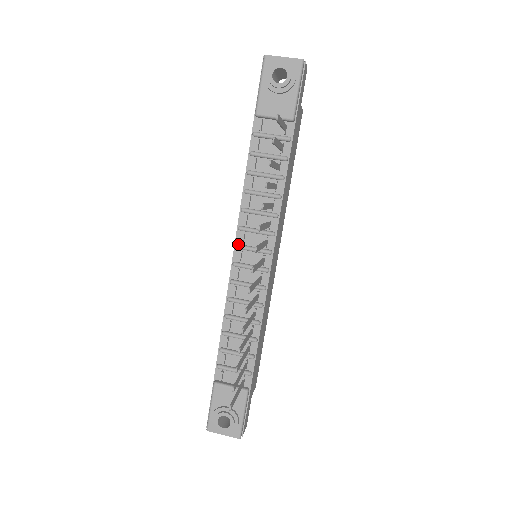
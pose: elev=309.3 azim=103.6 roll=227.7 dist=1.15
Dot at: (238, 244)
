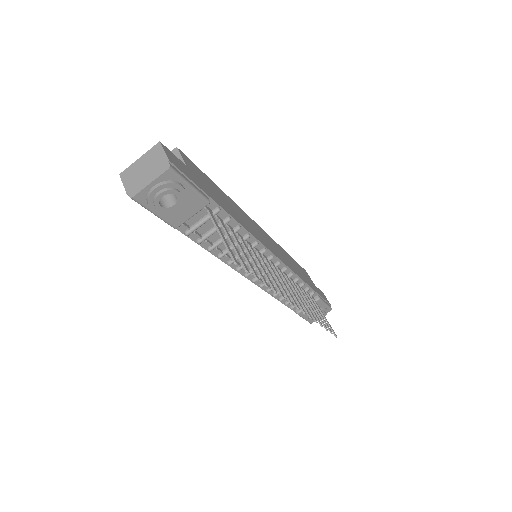
Dot at: (246, 275)
